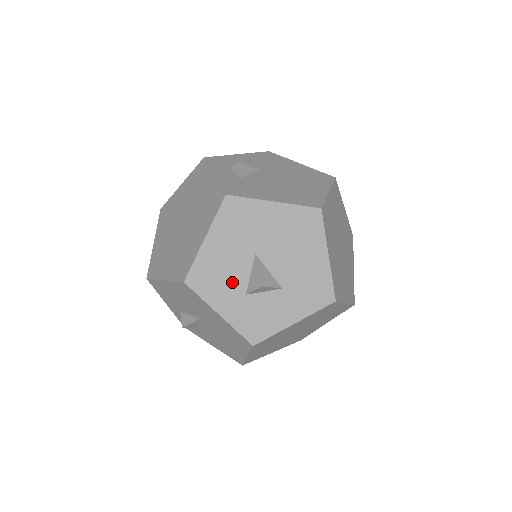
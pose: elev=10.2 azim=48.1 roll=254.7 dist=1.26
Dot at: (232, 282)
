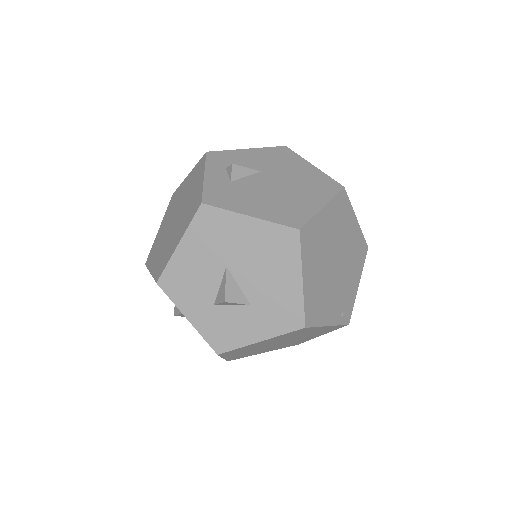
Dot at: (202, 290)
